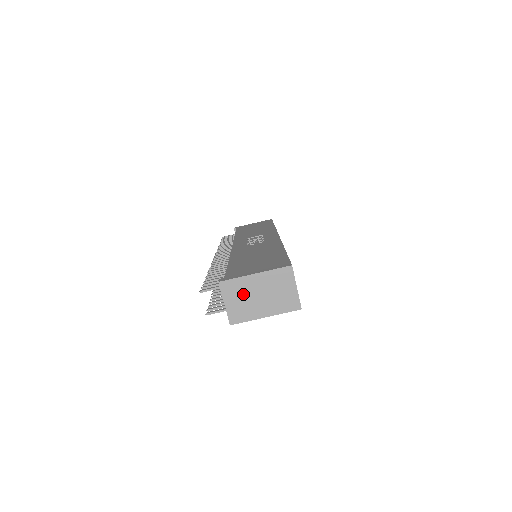
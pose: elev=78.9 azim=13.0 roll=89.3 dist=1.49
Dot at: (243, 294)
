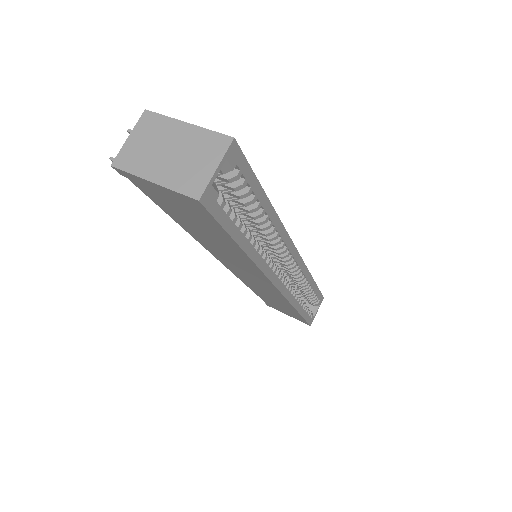
Dot at: (155, 138)
